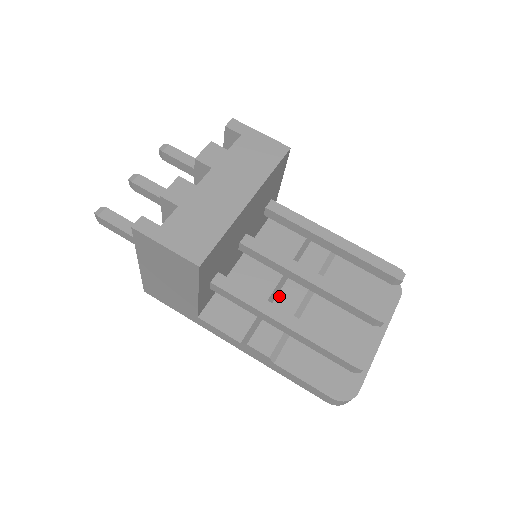
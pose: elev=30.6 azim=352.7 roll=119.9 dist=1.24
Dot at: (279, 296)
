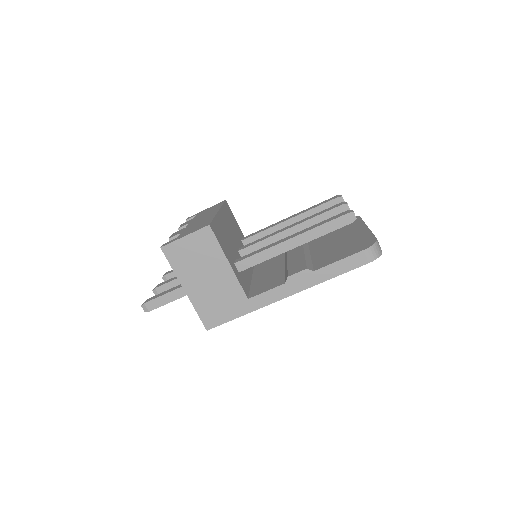
Dot at: (288, 260)
